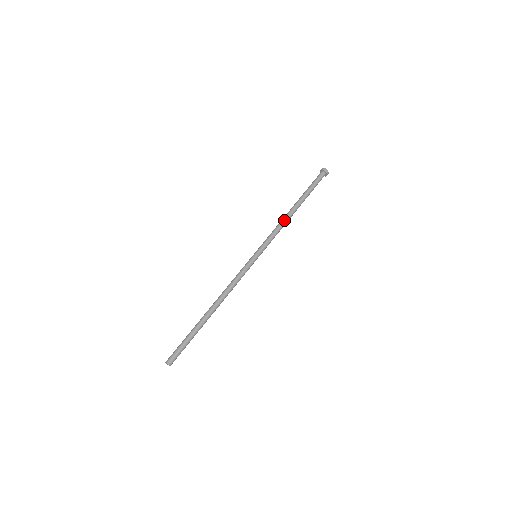
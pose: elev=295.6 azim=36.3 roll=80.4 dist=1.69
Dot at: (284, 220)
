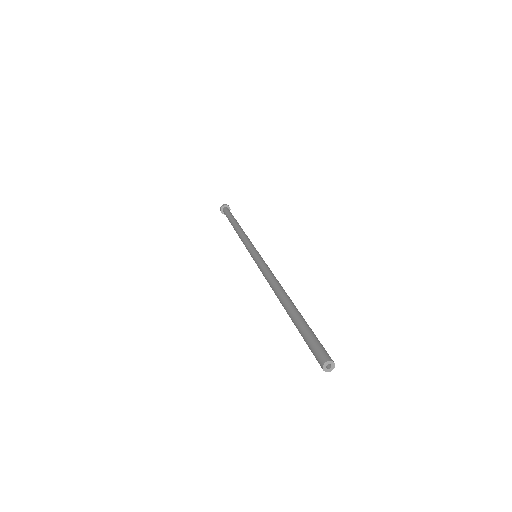
Dot at: (240, 231)
